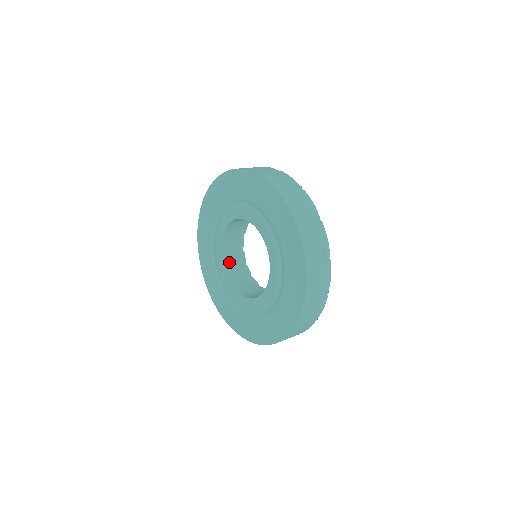
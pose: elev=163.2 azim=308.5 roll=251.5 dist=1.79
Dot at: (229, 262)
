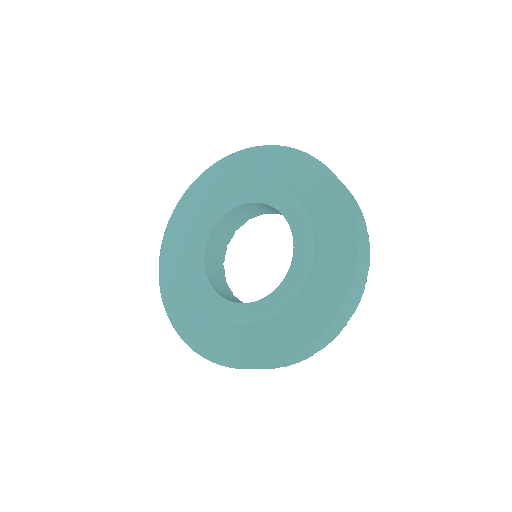
Dot at: (217, 287)
